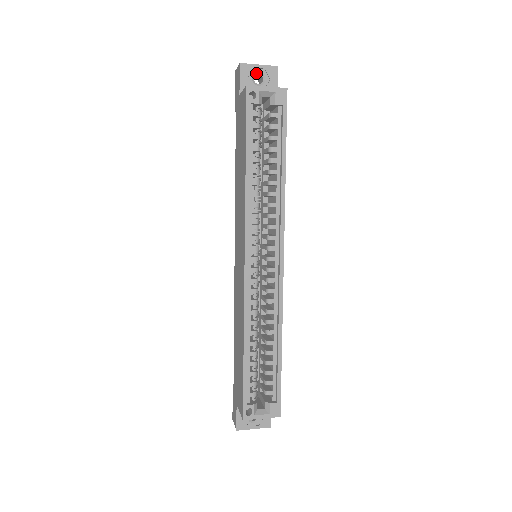
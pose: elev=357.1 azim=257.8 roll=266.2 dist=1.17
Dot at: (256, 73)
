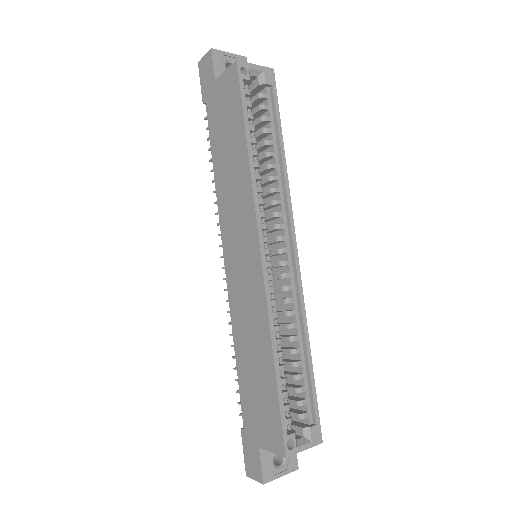
Dot at: (227, 61)
